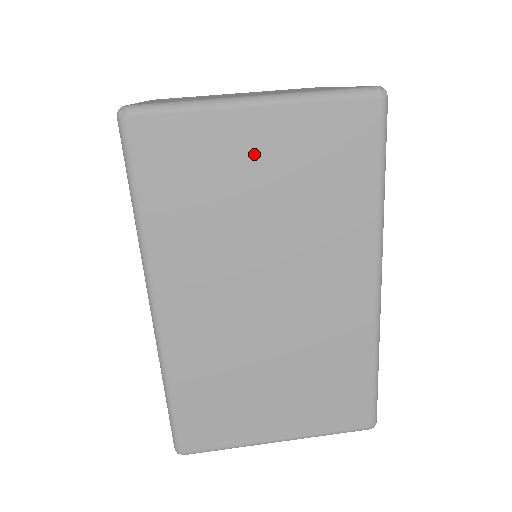
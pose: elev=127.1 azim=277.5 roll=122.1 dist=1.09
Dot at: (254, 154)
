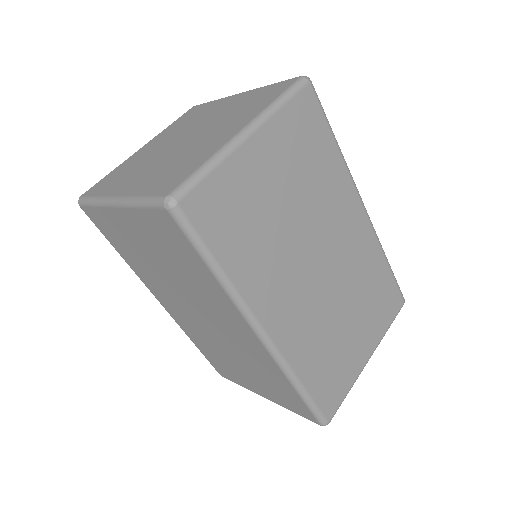
Dot at: (265, 171)
